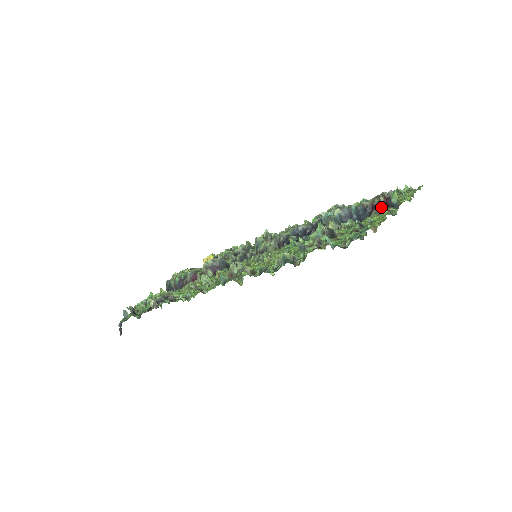
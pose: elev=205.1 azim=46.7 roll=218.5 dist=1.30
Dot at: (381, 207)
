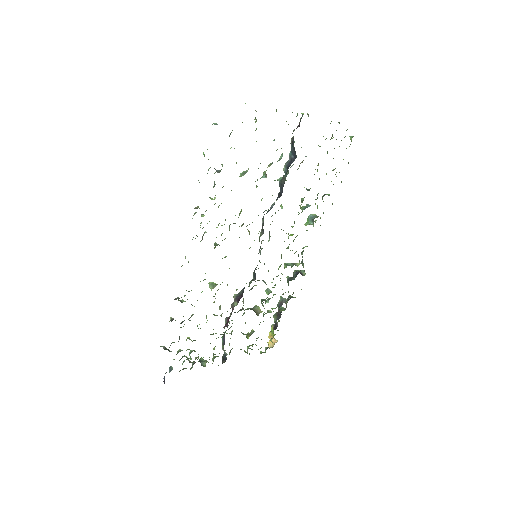
Dot at: occluded
